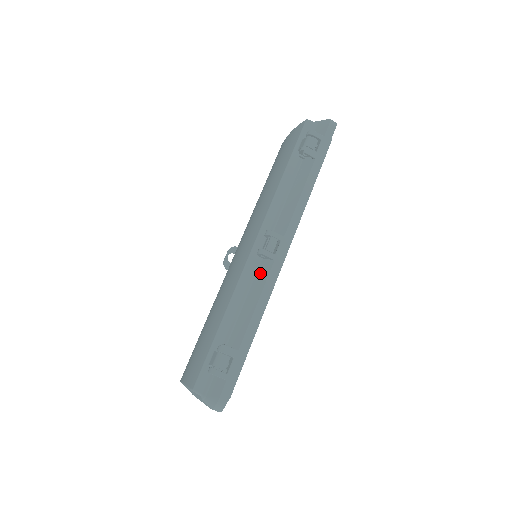
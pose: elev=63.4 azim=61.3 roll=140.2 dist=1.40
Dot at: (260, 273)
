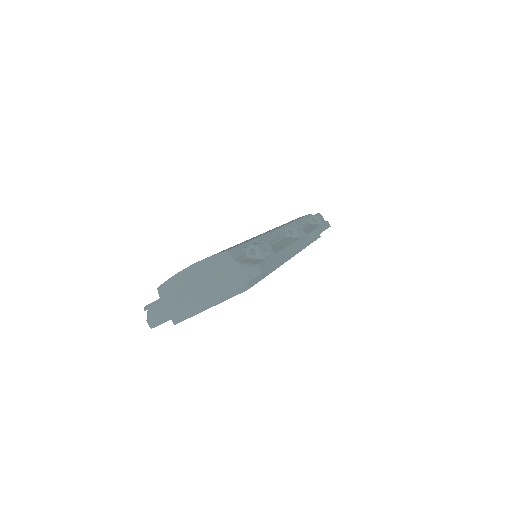
Dot at: (286, 239)
